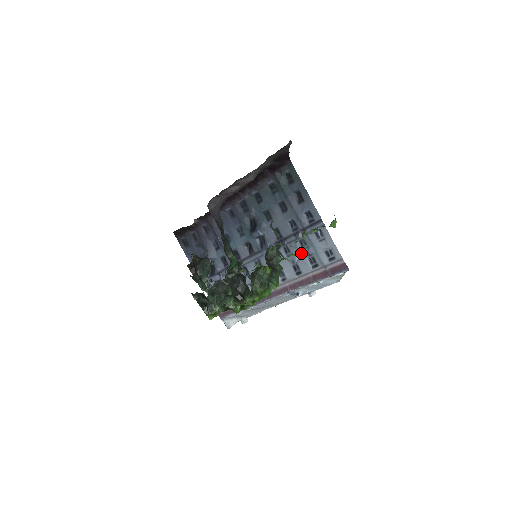
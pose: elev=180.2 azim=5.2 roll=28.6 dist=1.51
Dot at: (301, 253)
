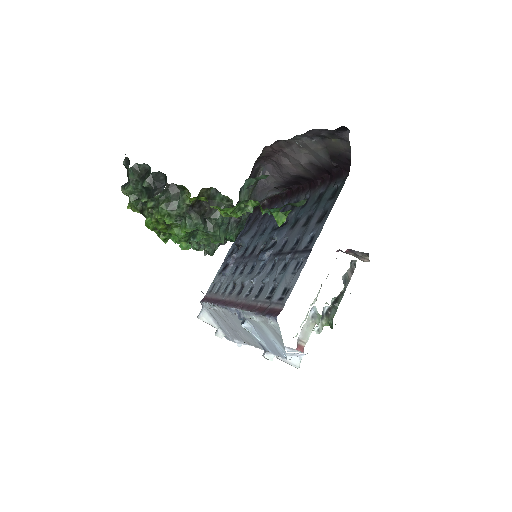
Dot at: (275, 276)
